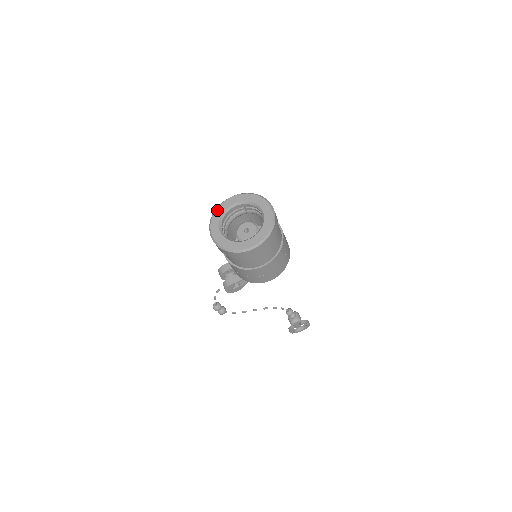
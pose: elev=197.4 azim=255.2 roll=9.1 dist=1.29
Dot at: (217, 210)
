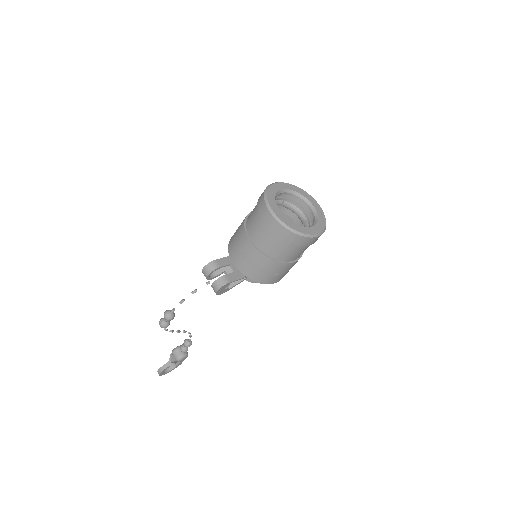
Dot at: (269, 190)
